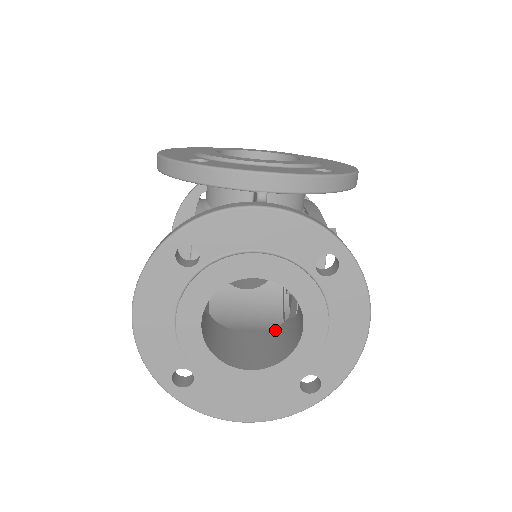
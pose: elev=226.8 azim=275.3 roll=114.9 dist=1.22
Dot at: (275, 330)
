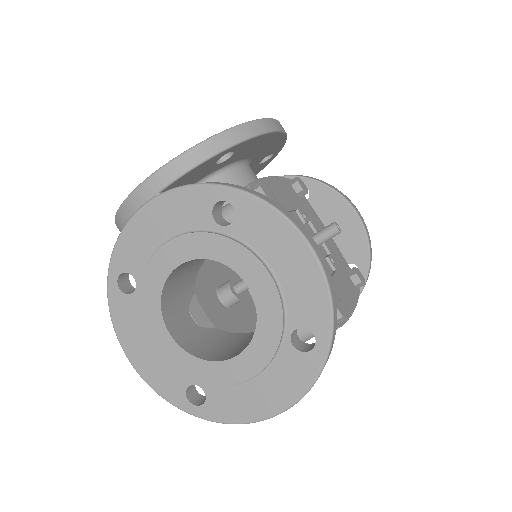
Dot at: occluded
